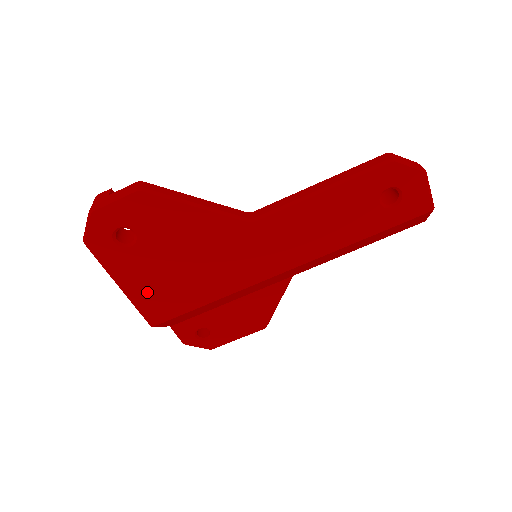
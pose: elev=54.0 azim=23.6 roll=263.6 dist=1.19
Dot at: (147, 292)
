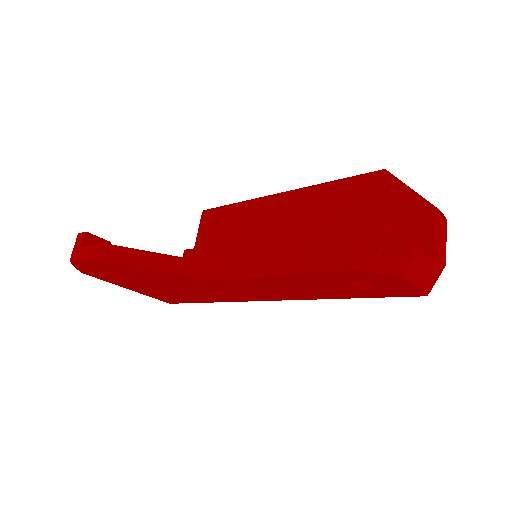
Dot at: (151, 293)
